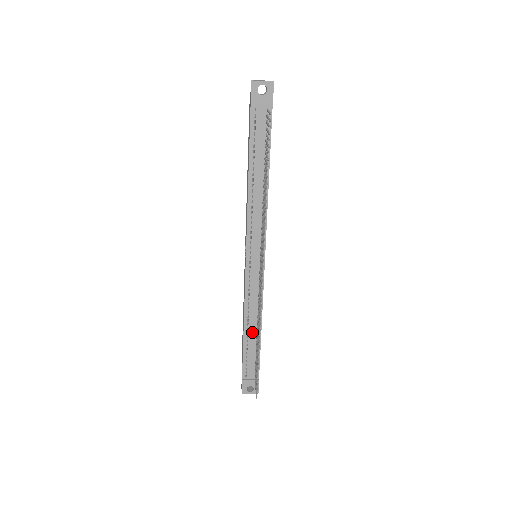
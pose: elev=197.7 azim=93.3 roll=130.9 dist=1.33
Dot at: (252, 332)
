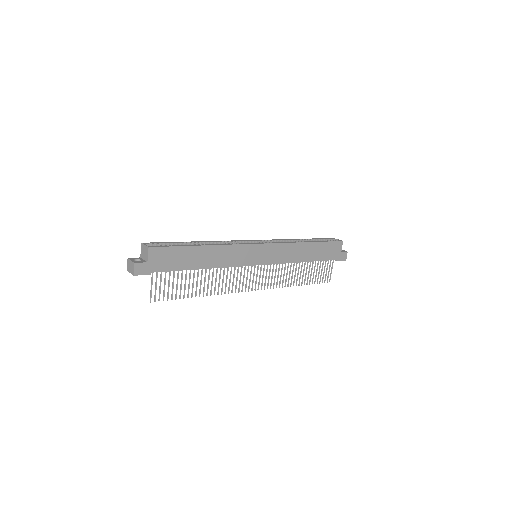
Dot at: occluded
